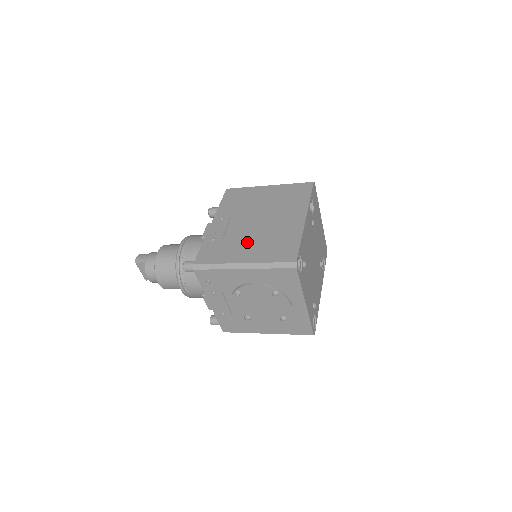
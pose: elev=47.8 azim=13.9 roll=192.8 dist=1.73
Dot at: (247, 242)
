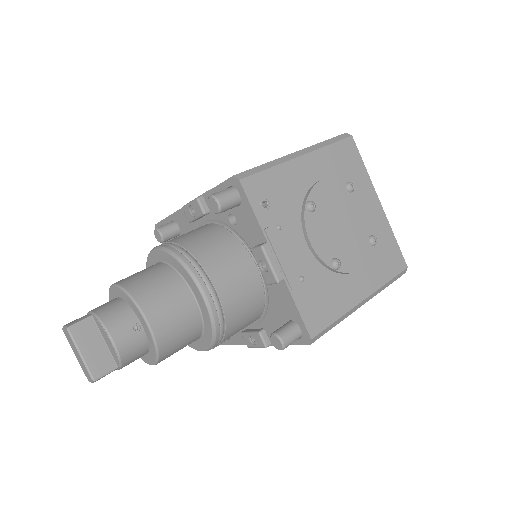
Dot at: occluded
